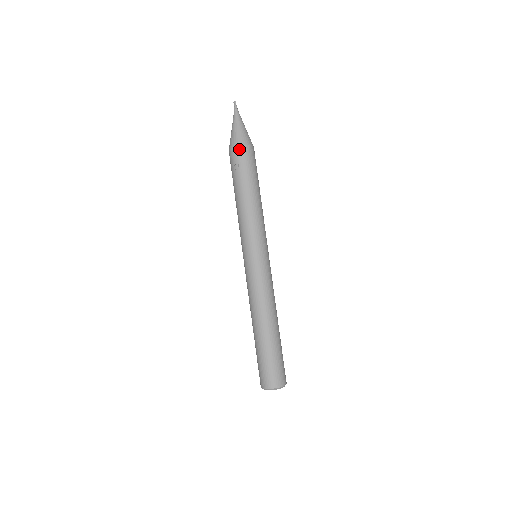
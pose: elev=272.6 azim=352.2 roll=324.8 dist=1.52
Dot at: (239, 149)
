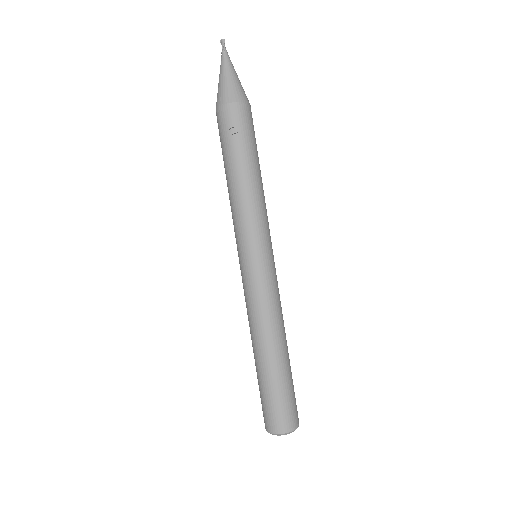
Dot at: (238, 107)
